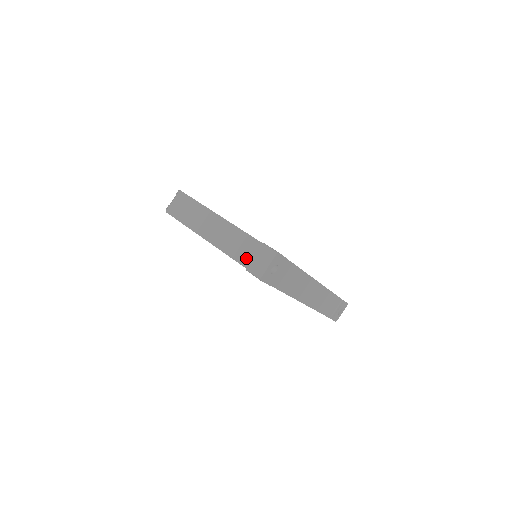
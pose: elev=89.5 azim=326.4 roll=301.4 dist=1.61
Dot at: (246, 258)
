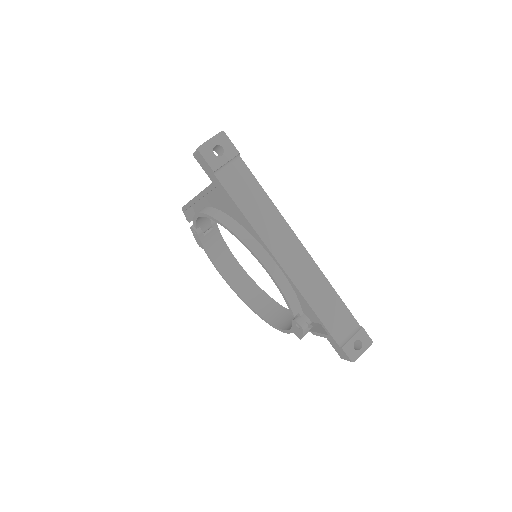
Dot at: occluded
